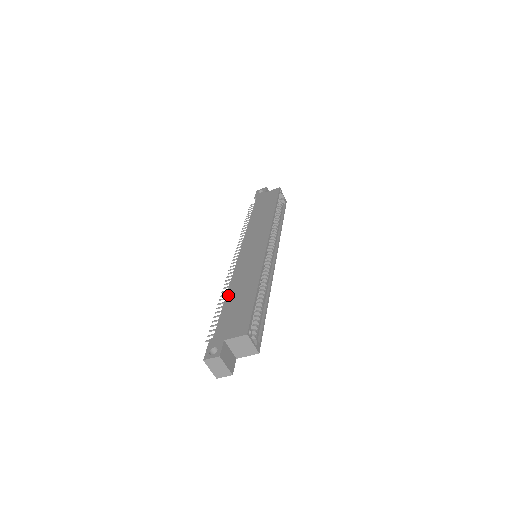
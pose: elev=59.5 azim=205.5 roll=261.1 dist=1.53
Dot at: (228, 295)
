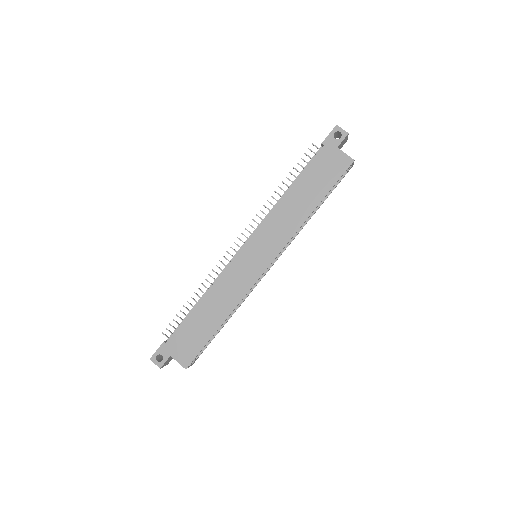
Dot at: (200, 304)
